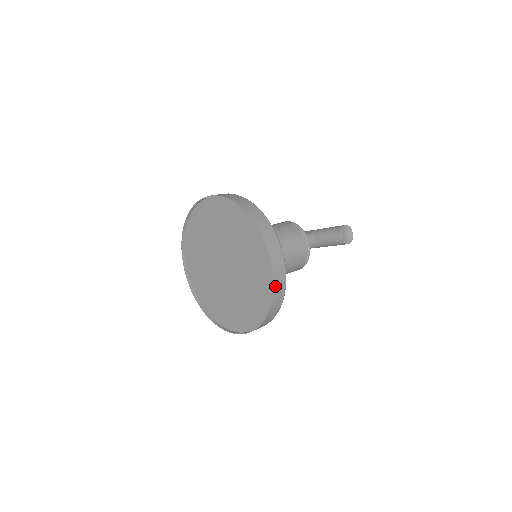
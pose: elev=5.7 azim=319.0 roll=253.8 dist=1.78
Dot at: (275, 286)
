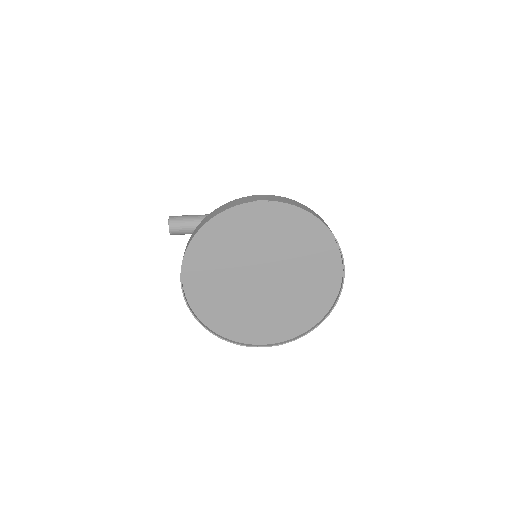
Dot at: (338, 297)
